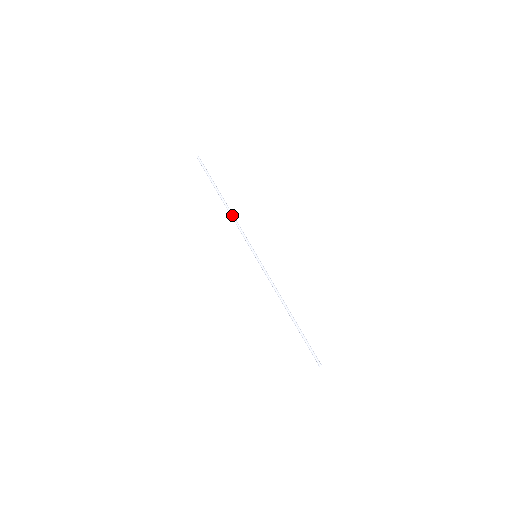
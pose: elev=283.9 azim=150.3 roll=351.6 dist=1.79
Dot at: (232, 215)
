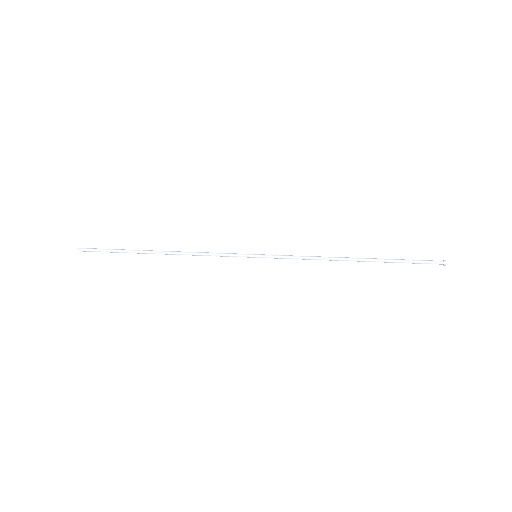
Dot at: (184, 252)
